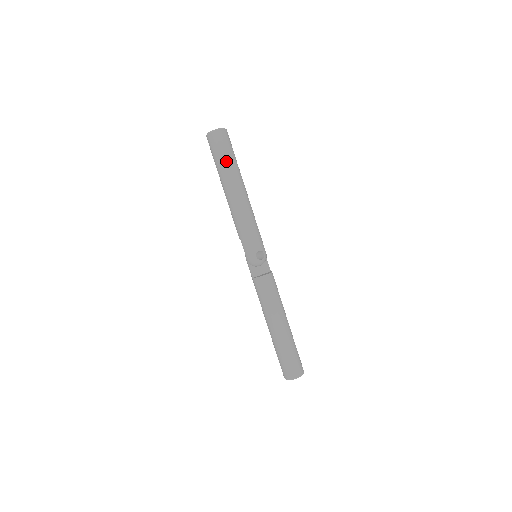
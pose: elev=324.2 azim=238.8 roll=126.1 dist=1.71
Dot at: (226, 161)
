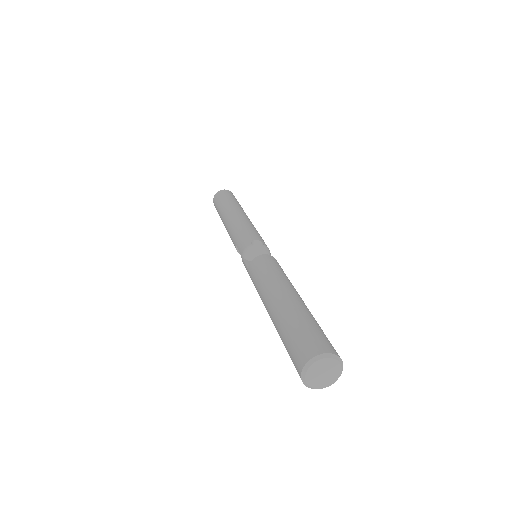
Dot at: (226, 200)
